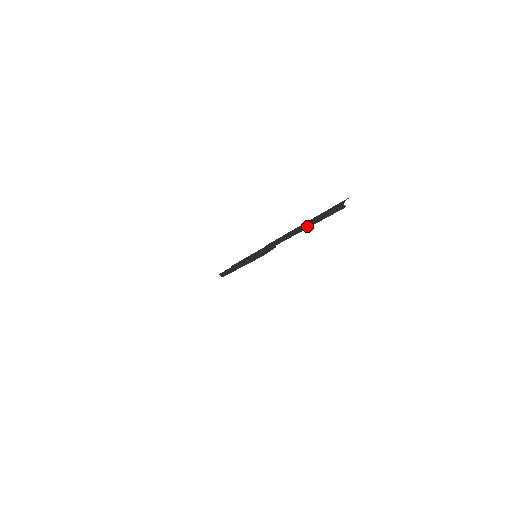
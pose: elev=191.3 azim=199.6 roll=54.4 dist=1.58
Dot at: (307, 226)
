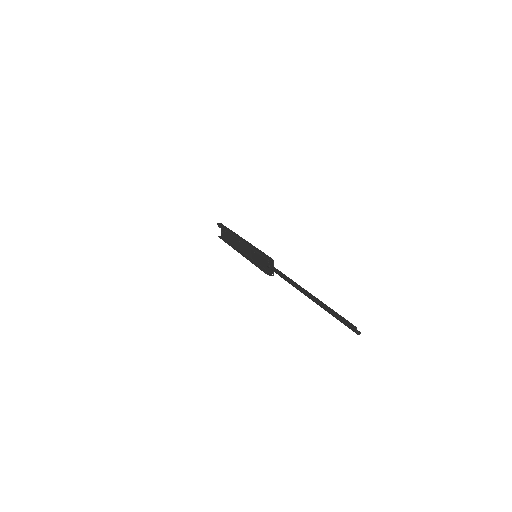
Dot at: (317, 304)
